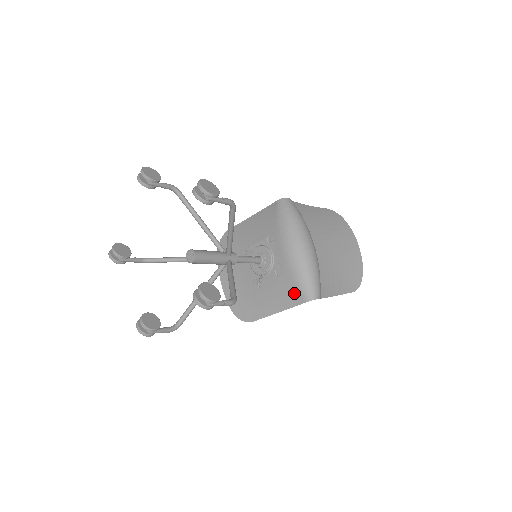
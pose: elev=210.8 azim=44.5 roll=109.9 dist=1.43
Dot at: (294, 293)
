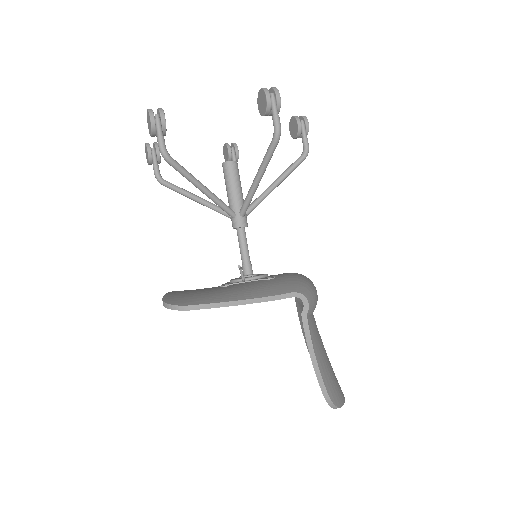
Dot at: (280, 286)
